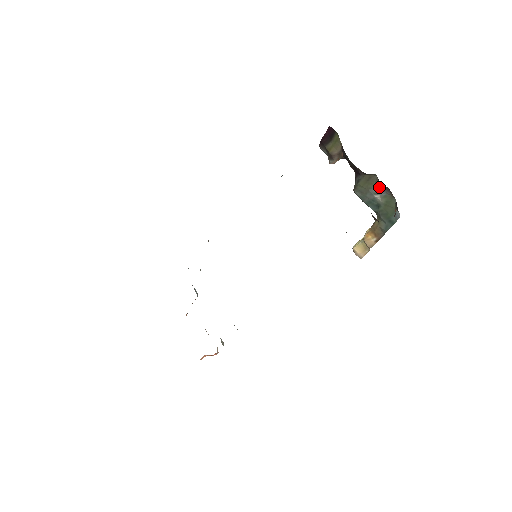
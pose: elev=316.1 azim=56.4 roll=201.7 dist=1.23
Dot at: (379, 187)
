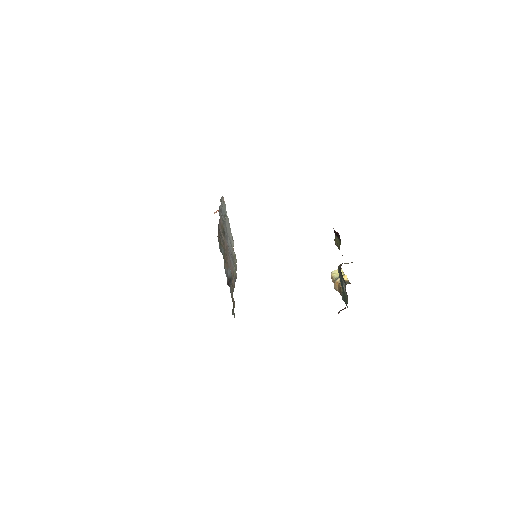
Dot at: (345, 289)
